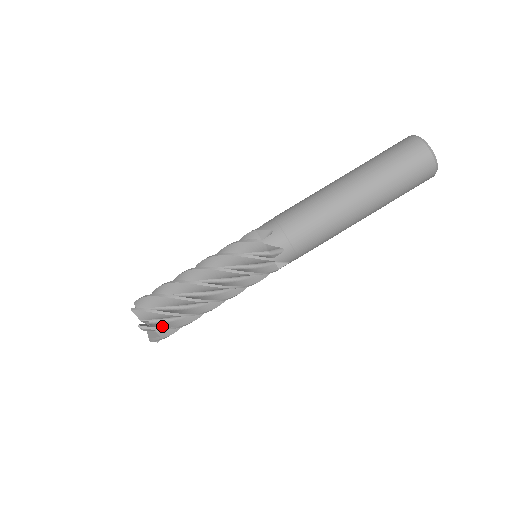
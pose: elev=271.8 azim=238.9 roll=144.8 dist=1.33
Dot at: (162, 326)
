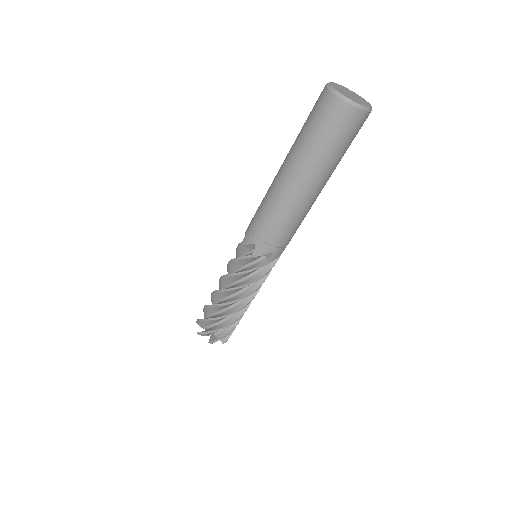
Dot at: (224, 334)
